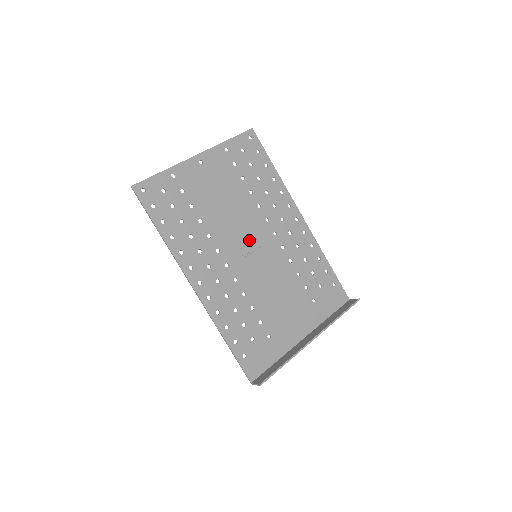
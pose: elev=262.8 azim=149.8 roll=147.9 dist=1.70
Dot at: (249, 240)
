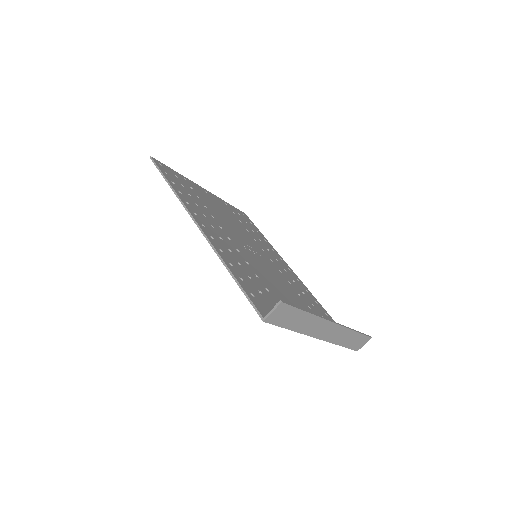
Dot at: (248, 245)
